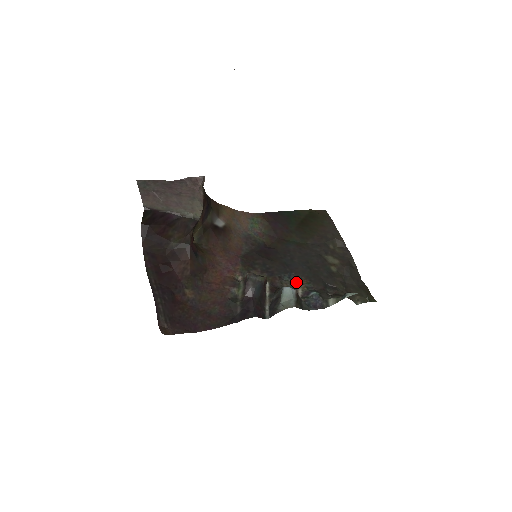
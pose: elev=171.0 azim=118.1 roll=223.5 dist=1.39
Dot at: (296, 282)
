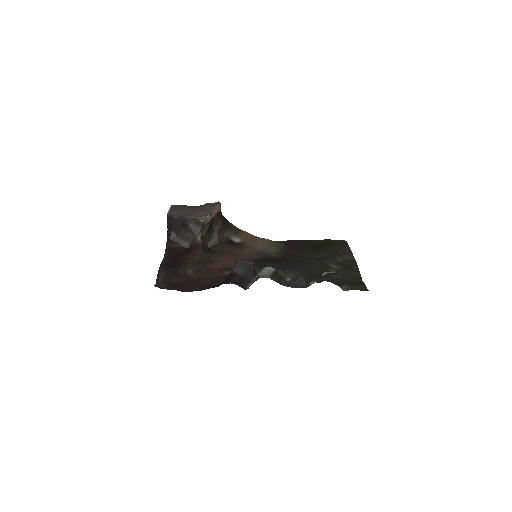
Dot at: (289, 275)
